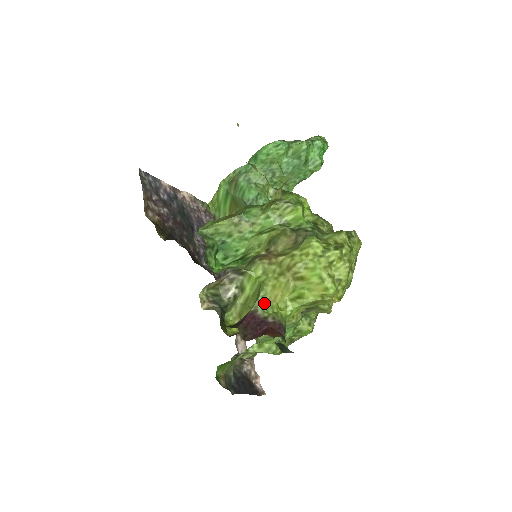
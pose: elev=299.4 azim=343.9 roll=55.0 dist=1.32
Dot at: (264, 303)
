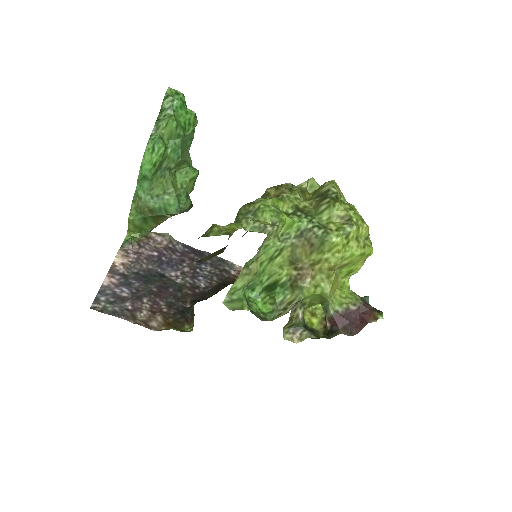
Dot at: (336, 302)
